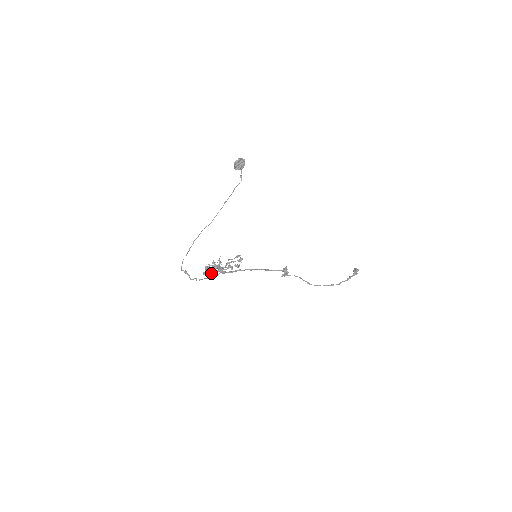
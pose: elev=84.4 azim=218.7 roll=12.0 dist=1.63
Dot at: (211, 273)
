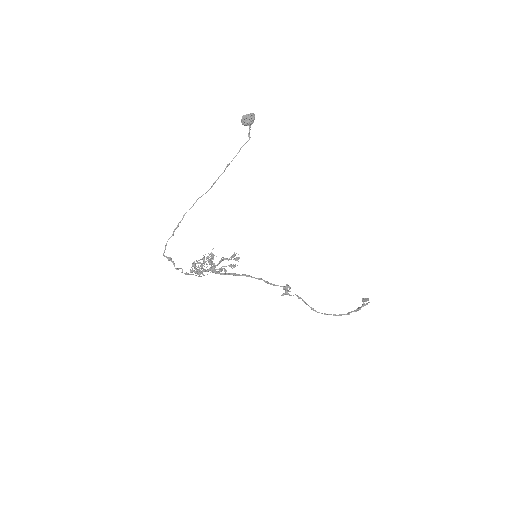
Dot at: occluded
